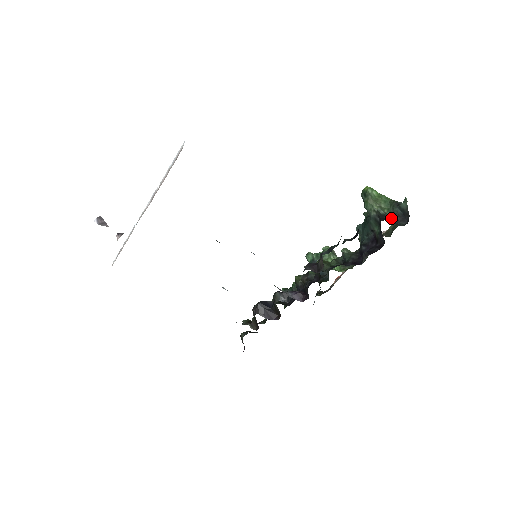
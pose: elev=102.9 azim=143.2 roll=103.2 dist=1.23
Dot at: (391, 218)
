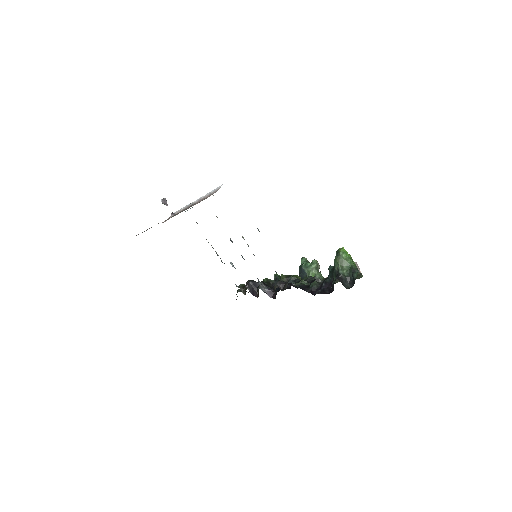
Dot at: (344, 279)
